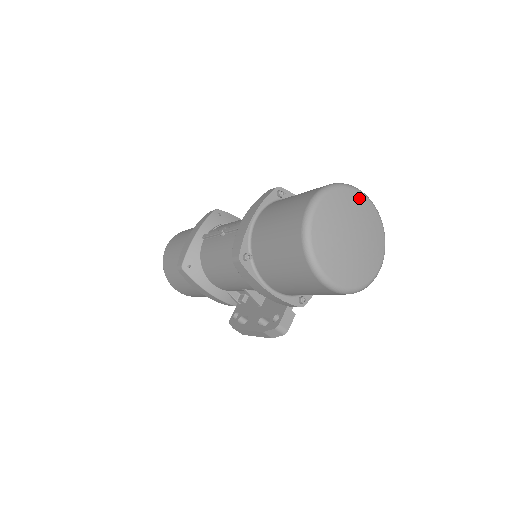
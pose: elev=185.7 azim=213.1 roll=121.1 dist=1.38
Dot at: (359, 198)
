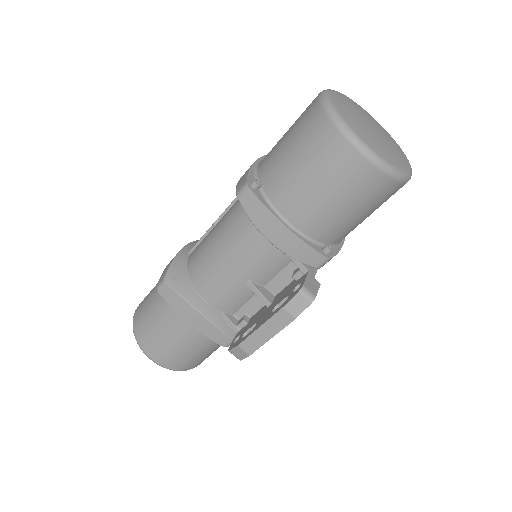
Dot at: (367, 113)
